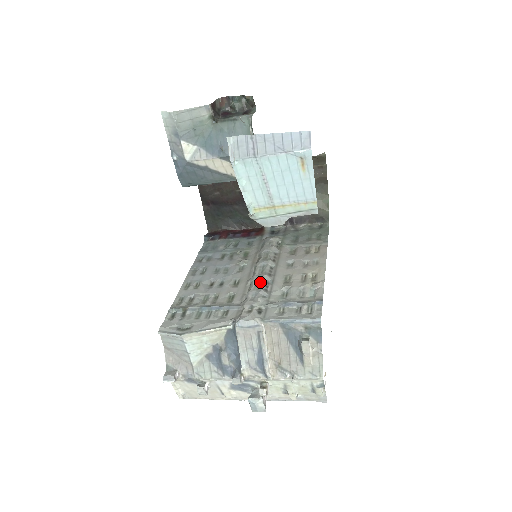
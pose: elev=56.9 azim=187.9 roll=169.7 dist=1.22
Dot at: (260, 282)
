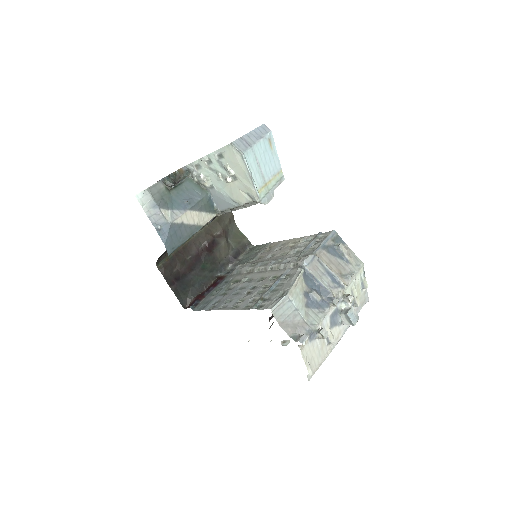
Dot at: (276, 262)
